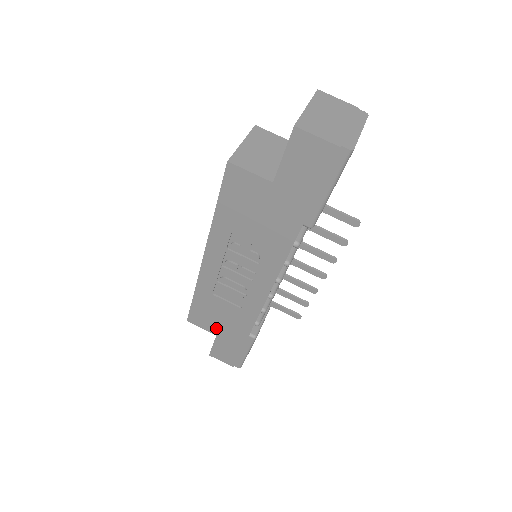
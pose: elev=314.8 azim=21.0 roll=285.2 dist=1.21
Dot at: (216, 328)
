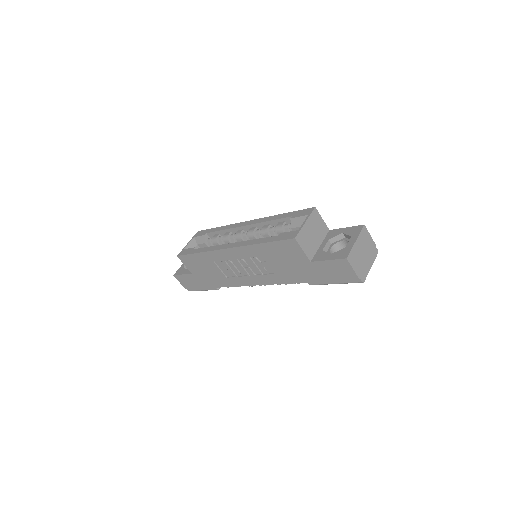
Dot at: (196, 271)
